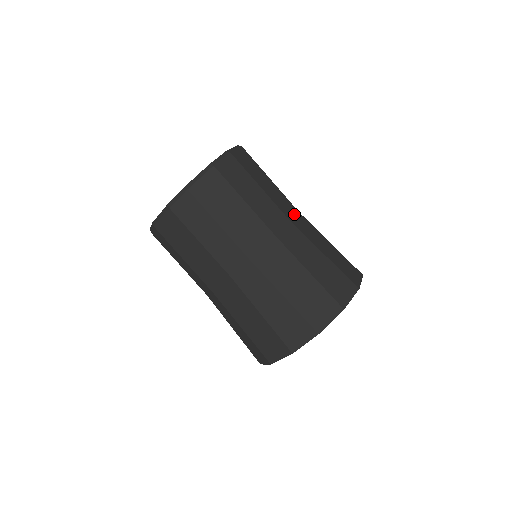
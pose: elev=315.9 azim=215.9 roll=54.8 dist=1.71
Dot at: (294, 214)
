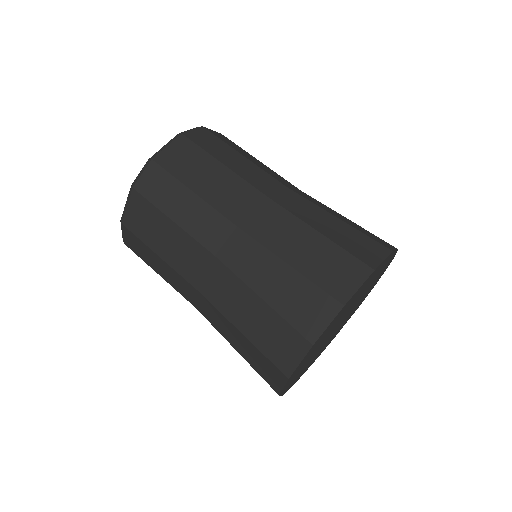
Dot at: (252, 207)
